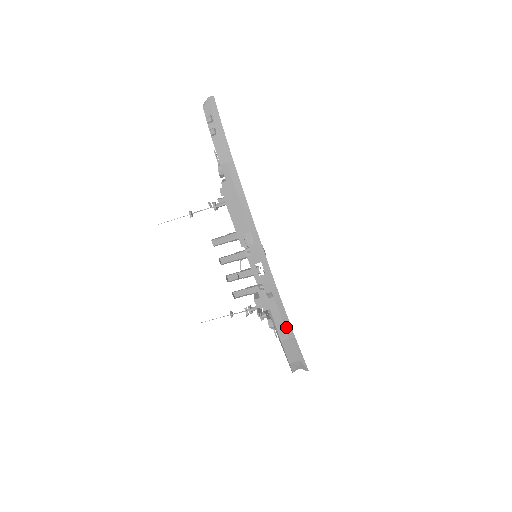
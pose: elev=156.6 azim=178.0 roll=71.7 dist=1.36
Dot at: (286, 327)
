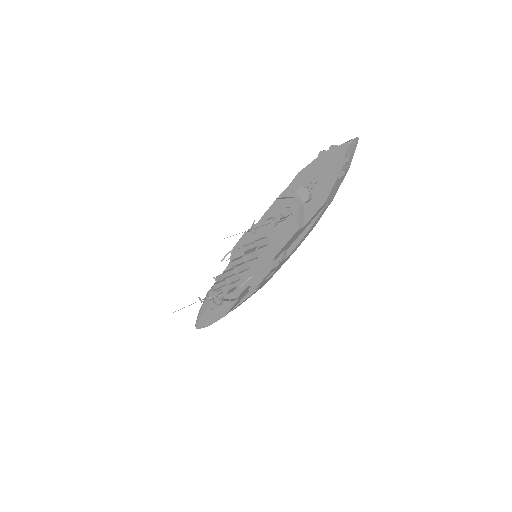
Dot at: (237, 306)
